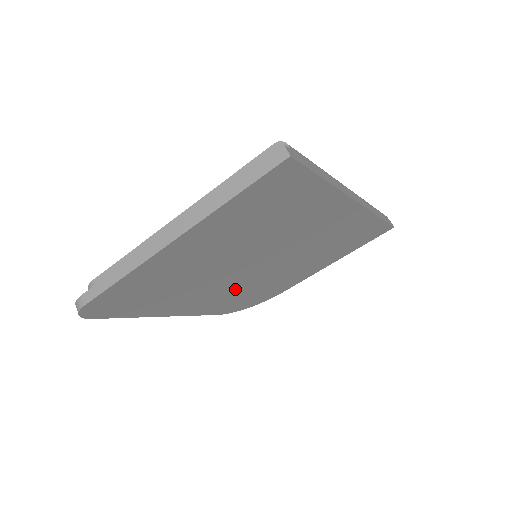
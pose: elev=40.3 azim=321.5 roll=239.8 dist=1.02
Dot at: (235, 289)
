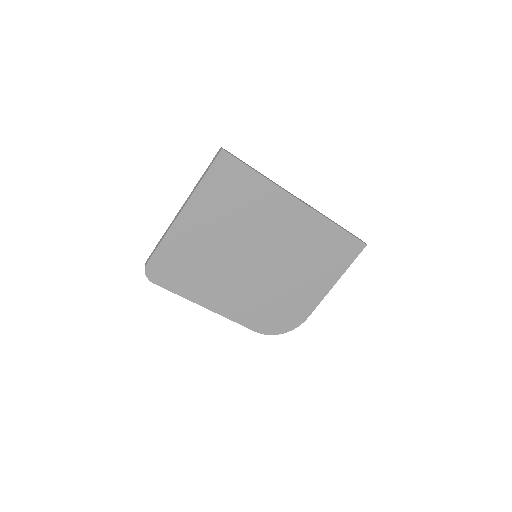
Dot at: (252, 291)
